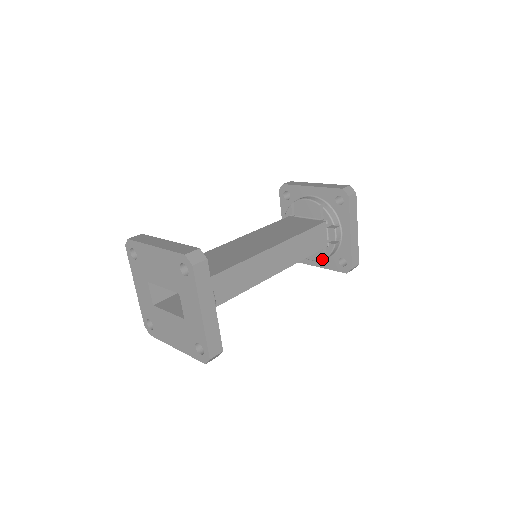
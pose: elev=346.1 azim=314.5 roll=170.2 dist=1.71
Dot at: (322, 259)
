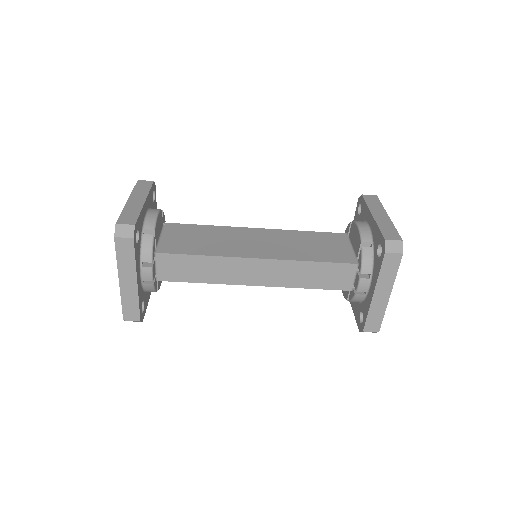
Dot at: (346, 299)
